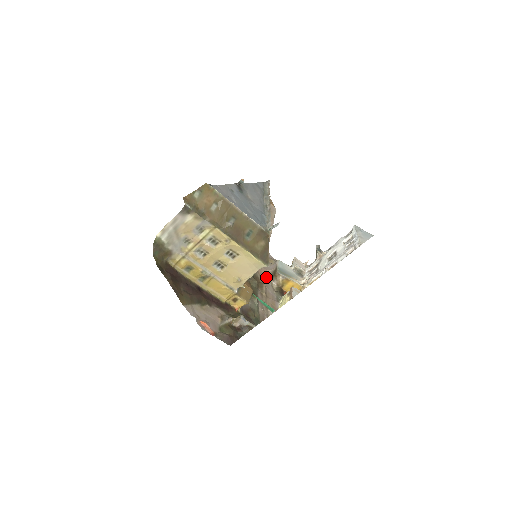
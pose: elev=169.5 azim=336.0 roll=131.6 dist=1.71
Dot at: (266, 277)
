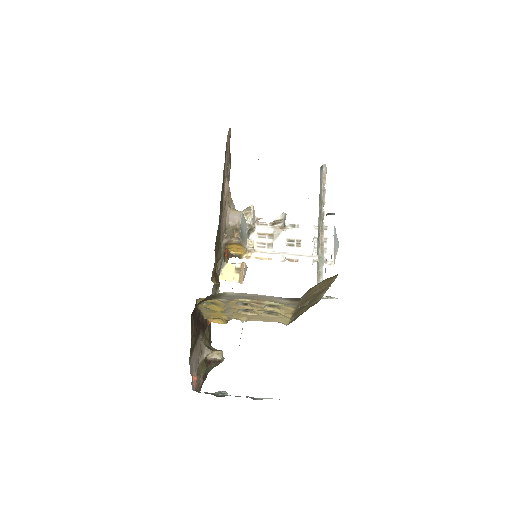
Dot at: (223, 233)
